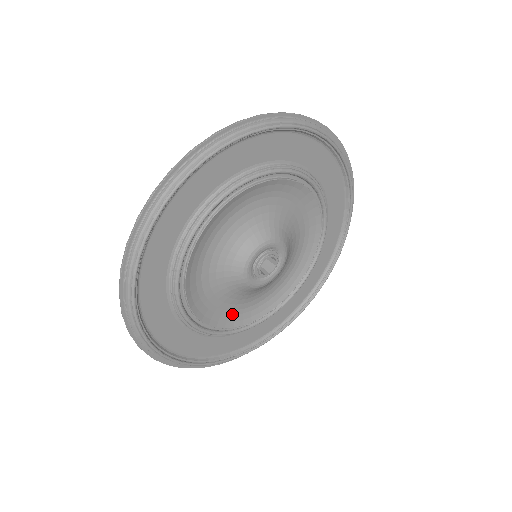
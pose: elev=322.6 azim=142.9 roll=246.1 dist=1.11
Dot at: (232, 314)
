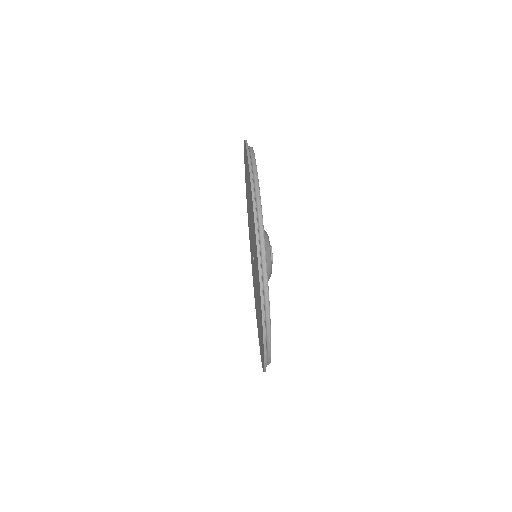
Dot at: occluded
